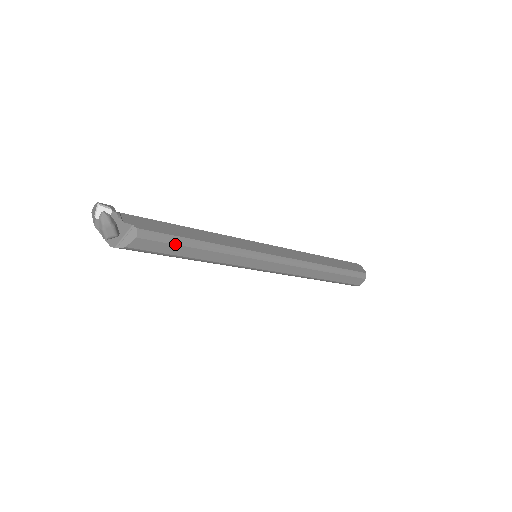
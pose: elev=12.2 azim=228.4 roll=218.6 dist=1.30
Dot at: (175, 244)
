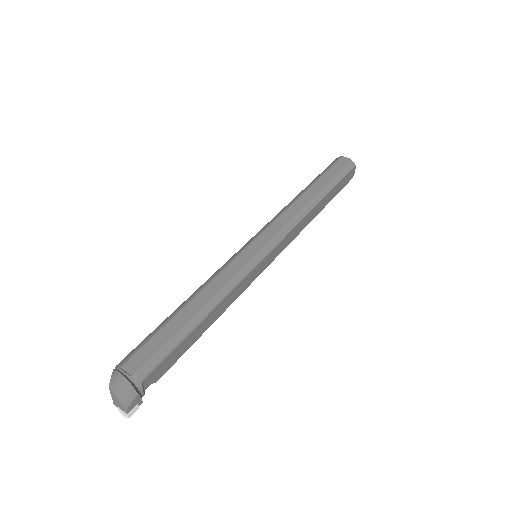
Dot at: occluded
